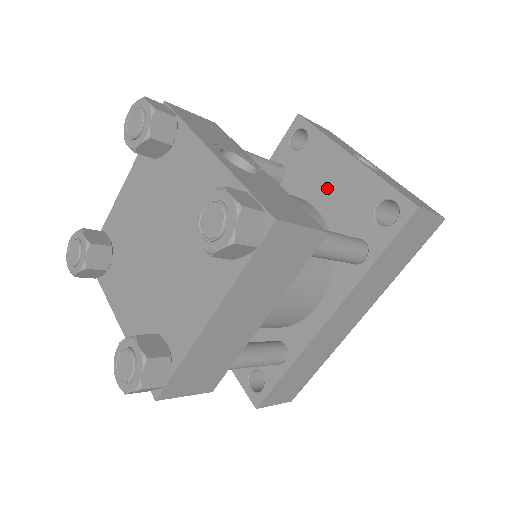
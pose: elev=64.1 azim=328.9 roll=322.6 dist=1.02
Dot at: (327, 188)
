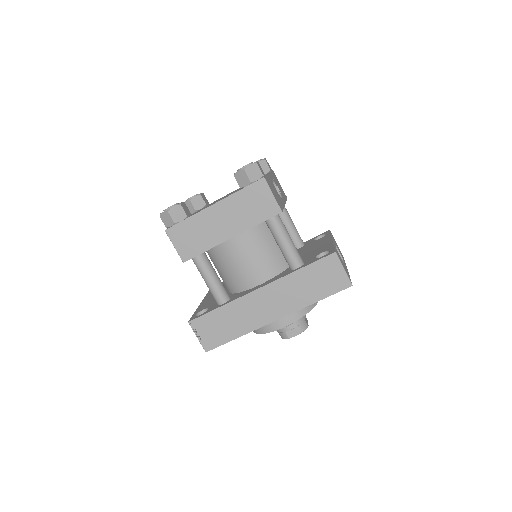
Dot at: (312, 249)
